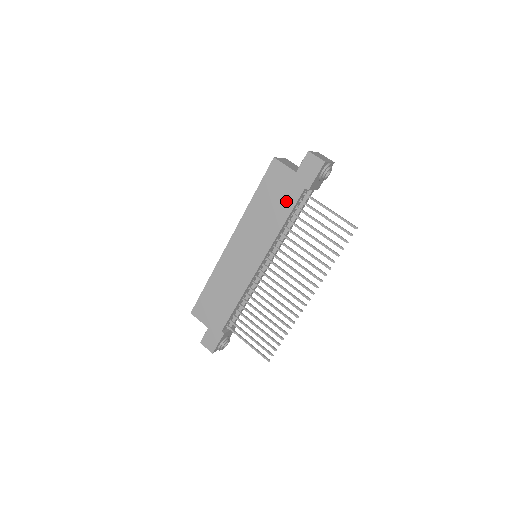
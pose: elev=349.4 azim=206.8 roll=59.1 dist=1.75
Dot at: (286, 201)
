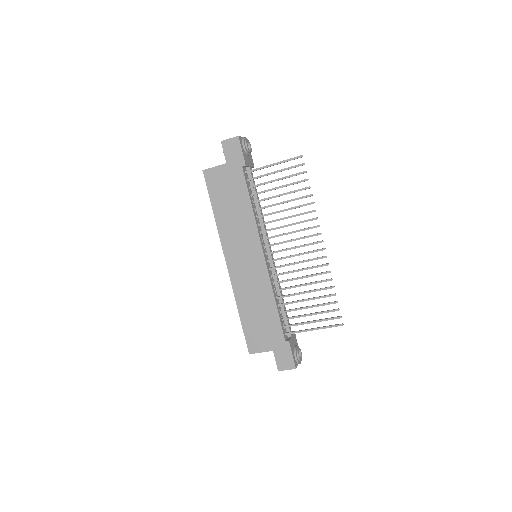
Dot at: (238, 189)
